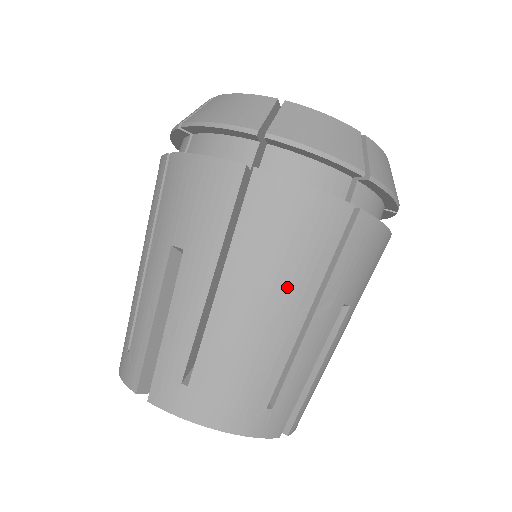
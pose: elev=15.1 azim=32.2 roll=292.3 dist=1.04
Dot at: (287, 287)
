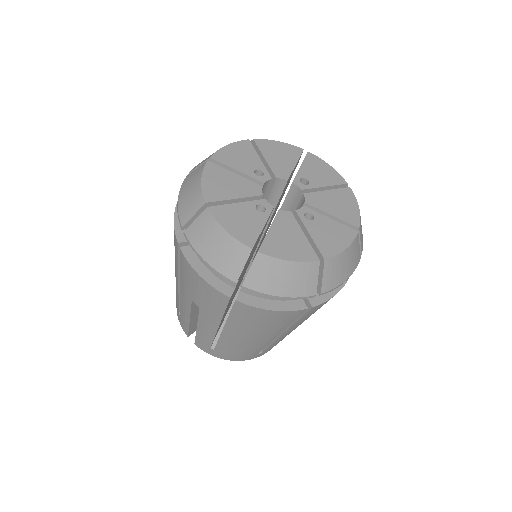
Dot at: (264, 334)
